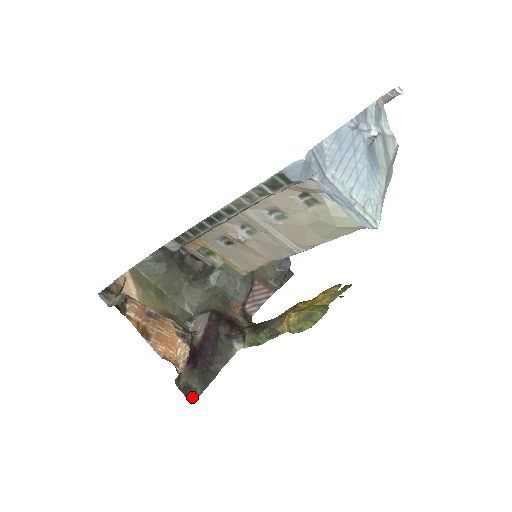
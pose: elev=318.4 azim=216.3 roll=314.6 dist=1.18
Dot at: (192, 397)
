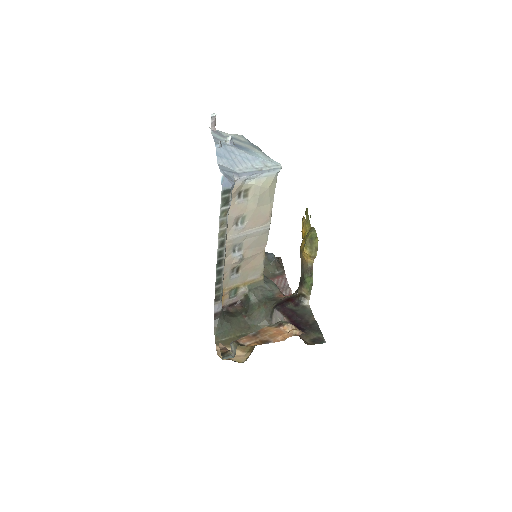
Dot at: (321, 341)
